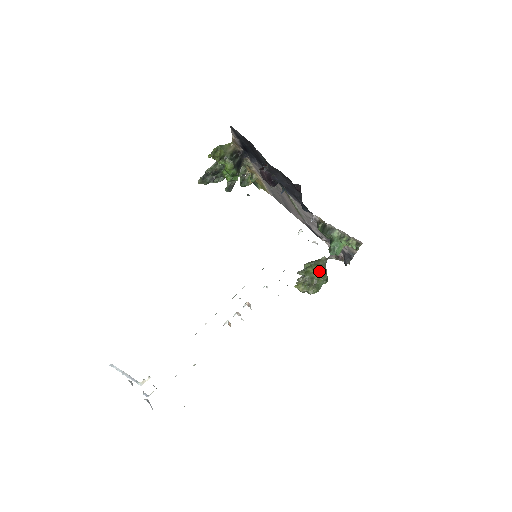
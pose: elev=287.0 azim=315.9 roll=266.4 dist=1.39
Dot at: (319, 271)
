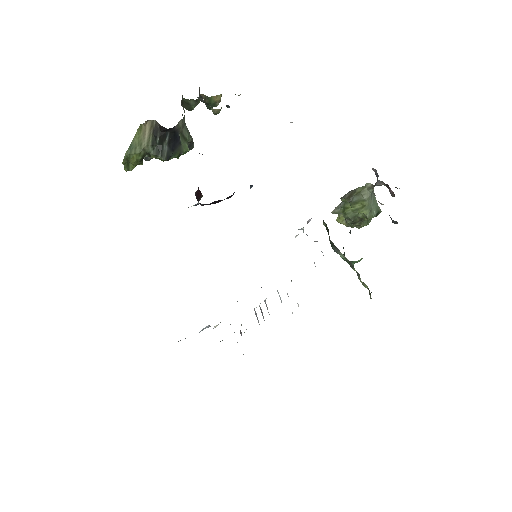
Dot at: (360, 213)
